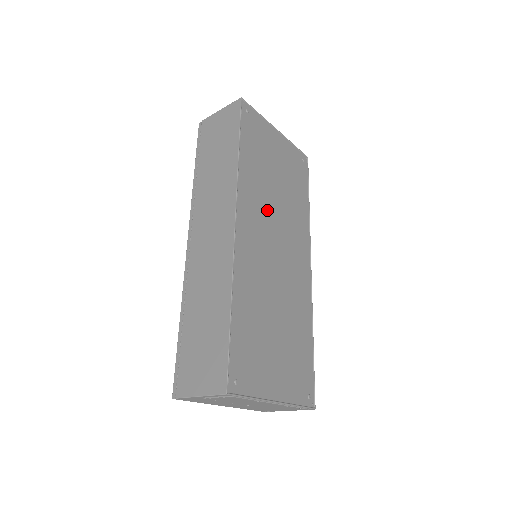
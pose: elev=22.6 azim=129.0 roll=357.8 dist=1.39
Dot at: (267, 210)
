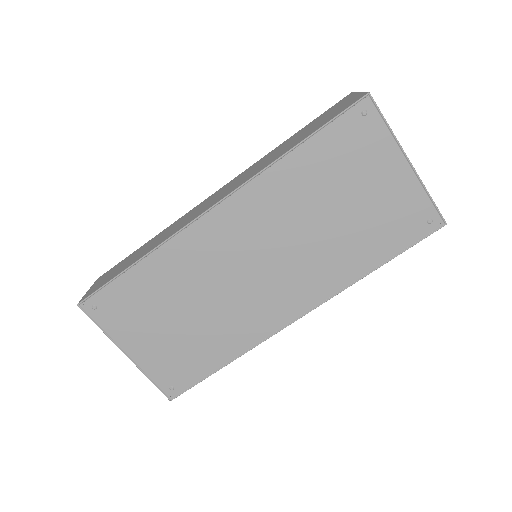
Dot at: (281, 226)
